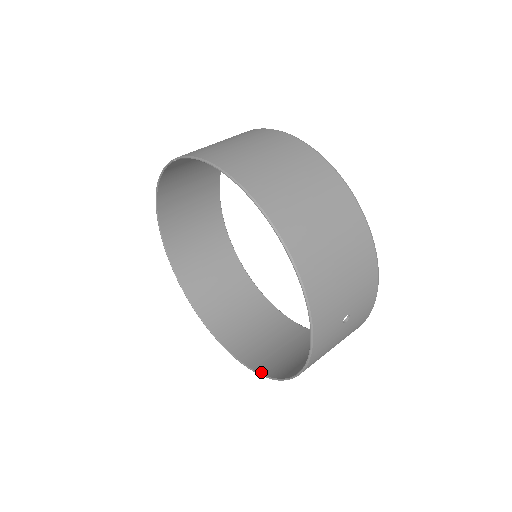
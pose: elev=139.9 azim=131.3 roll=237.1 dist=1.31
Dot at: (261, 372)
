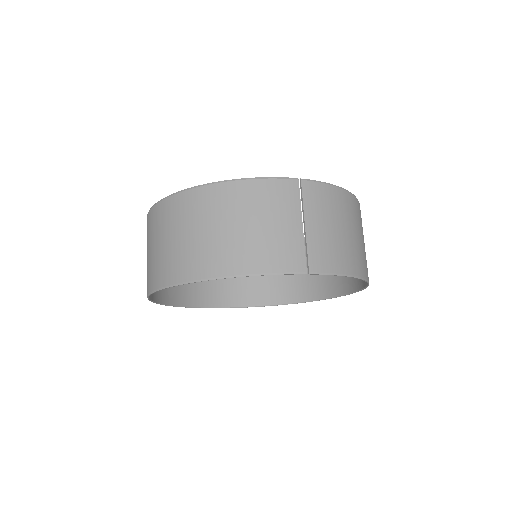
Dot at: (222, 306)
